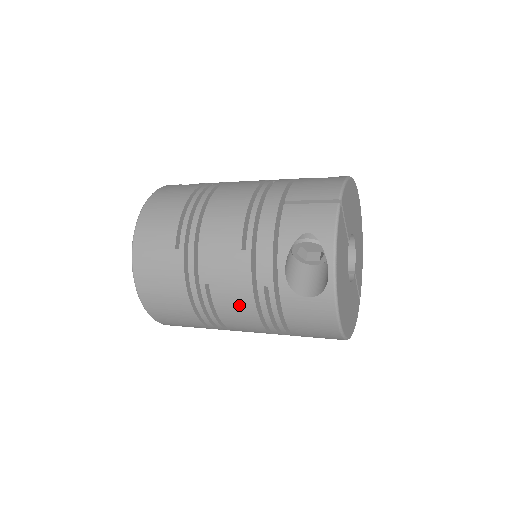
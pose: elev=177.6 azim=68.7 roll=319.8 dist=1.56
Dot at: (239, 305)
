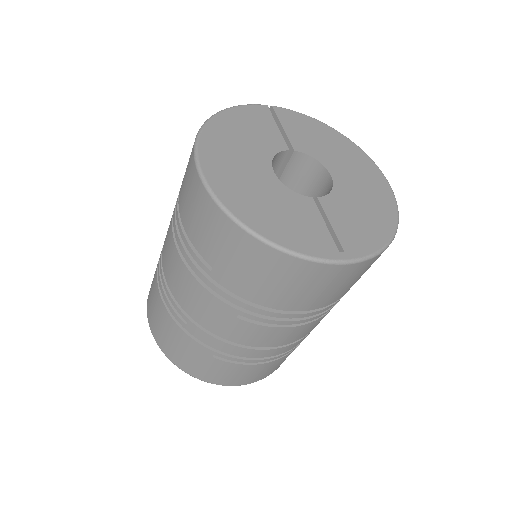
Dot at: occluded
